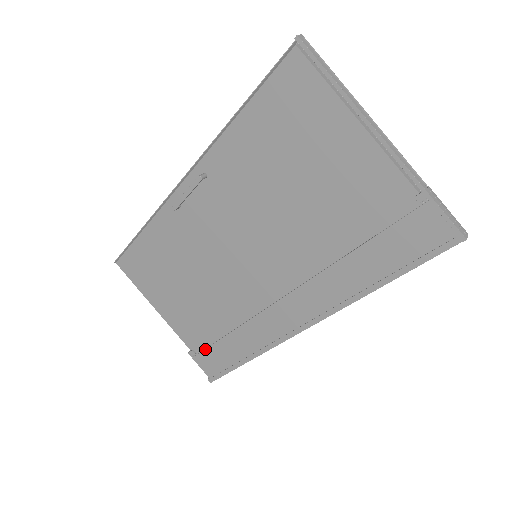
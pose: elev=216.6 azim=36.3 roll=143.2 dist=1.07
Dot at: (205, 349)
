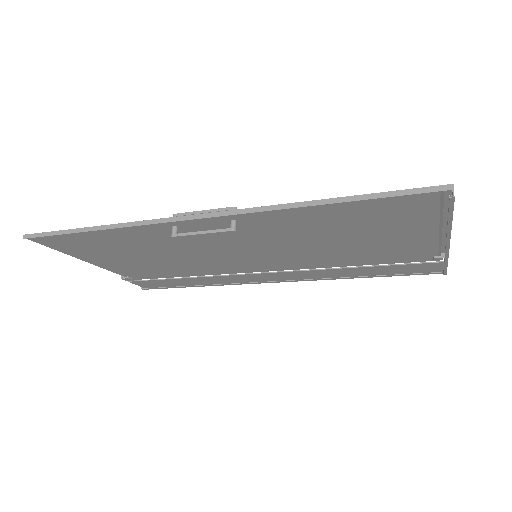
Dot at: (149, 280)
